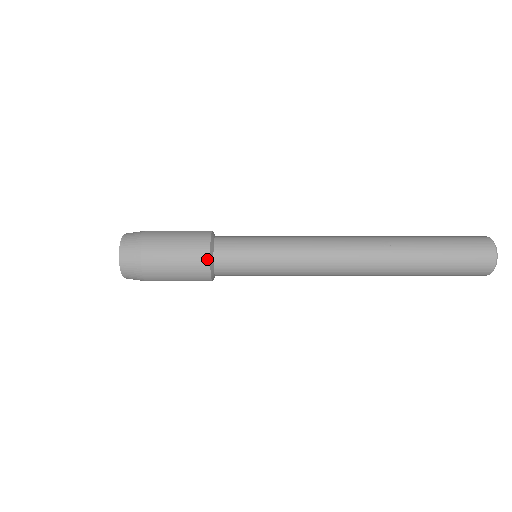
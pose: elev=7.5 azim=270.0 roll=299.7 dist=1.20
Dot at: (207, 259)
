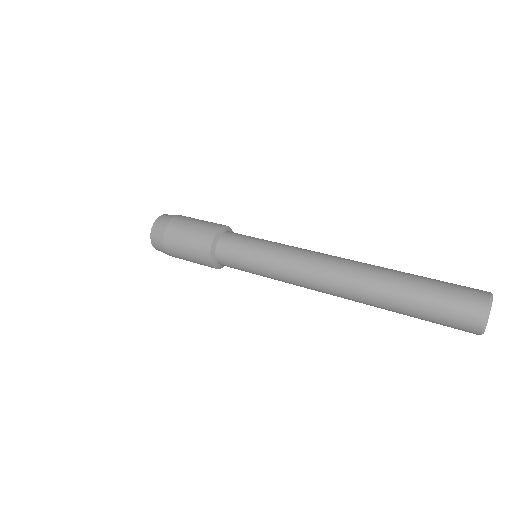
Dot at: (212, 267)
